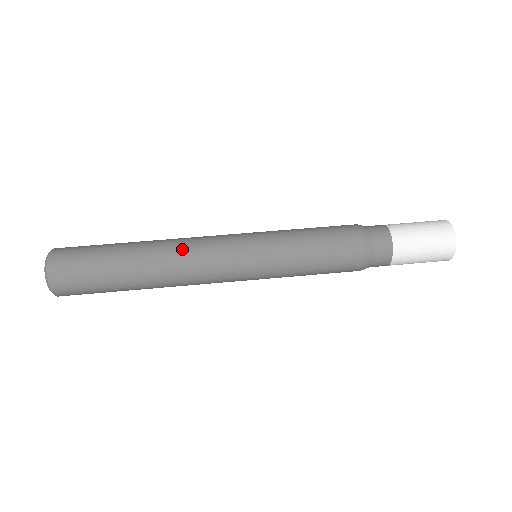
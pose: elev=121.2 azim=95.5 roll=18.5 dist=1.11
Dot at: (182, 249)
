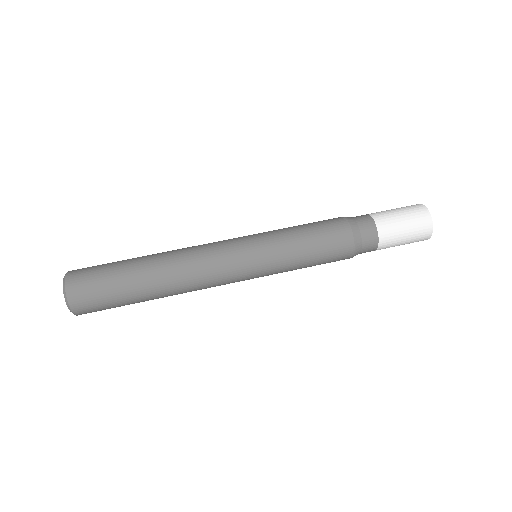
Dot at: (189, 260)
